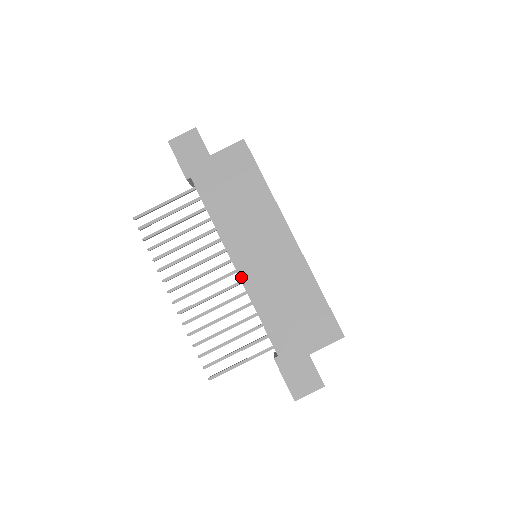
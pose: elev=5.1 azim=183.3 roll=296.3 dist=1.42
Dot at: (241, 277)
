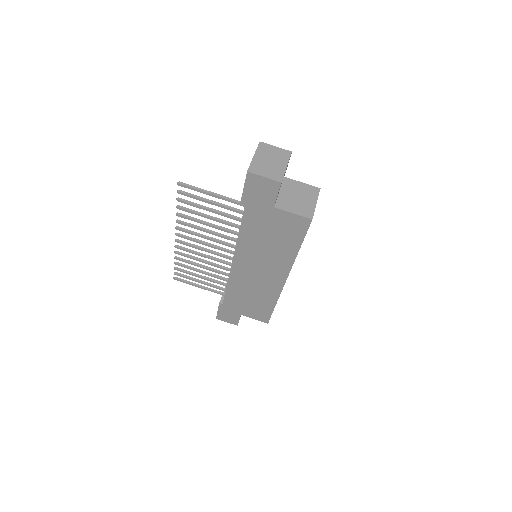
Dot at: (232, 270)
